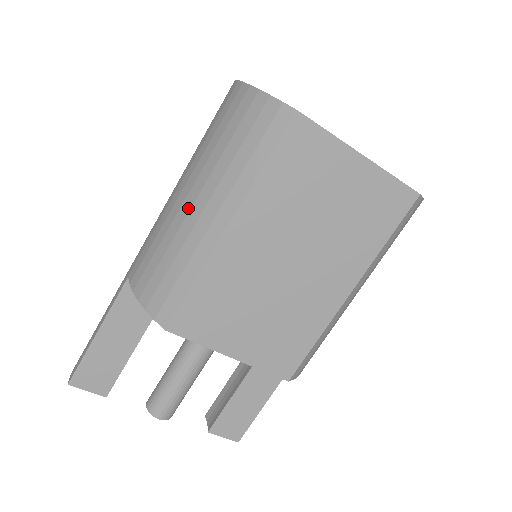
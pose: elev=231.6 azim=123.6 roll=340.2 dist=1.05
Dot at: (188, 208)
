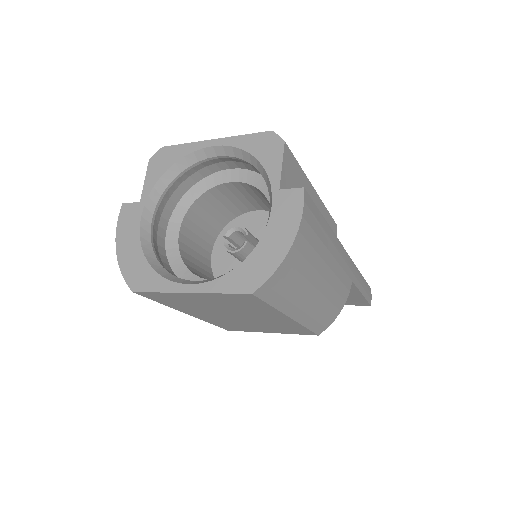
Dot at: occluded
